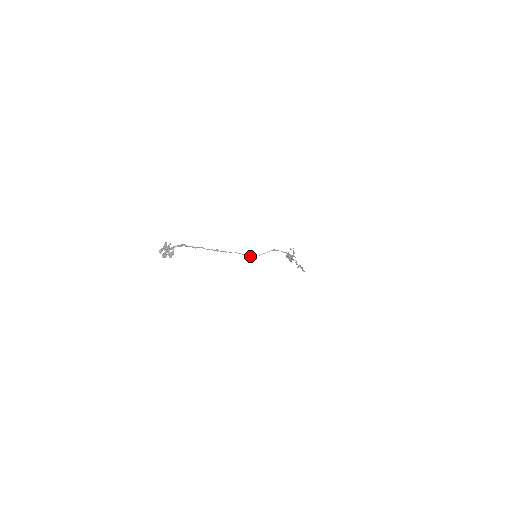
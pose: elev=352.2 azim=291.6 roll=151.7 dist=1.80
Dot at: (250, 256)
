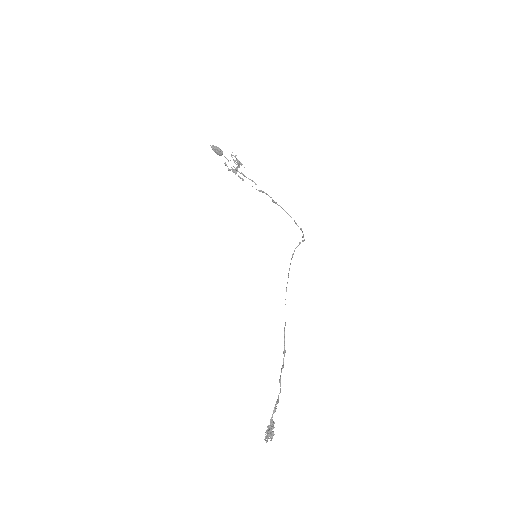
Dot at: occluded
